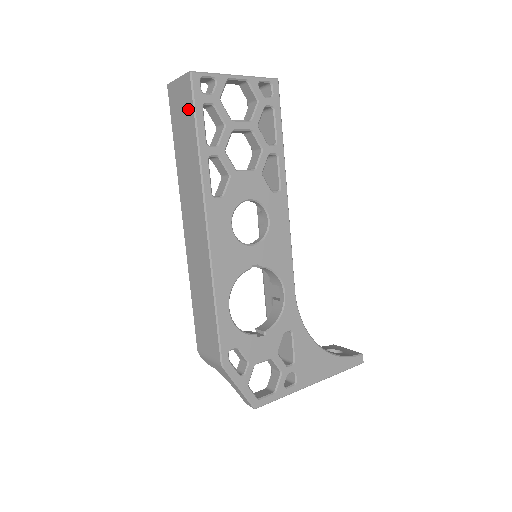
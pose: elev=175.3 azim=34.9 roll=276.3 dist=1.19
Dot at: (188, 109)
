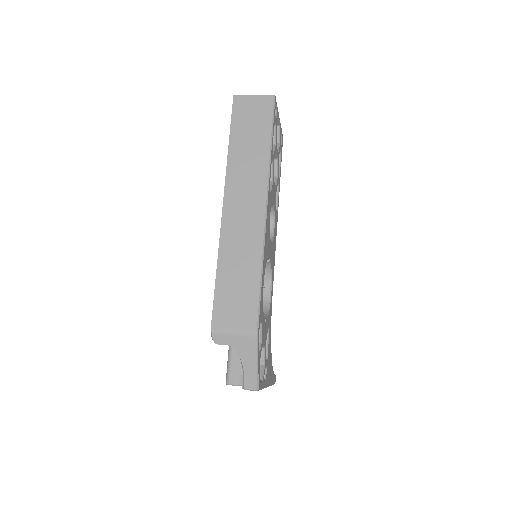
Dot at: (264, 118)
